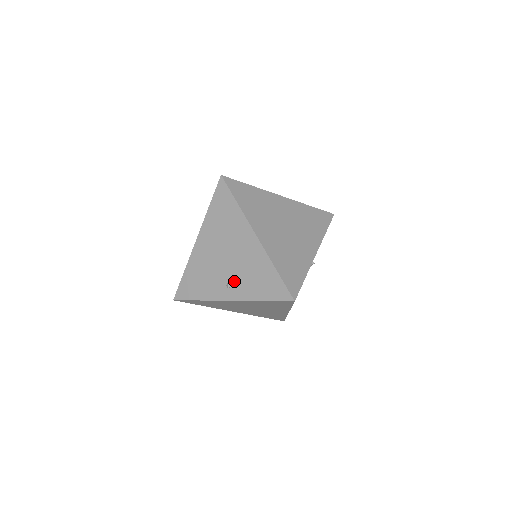
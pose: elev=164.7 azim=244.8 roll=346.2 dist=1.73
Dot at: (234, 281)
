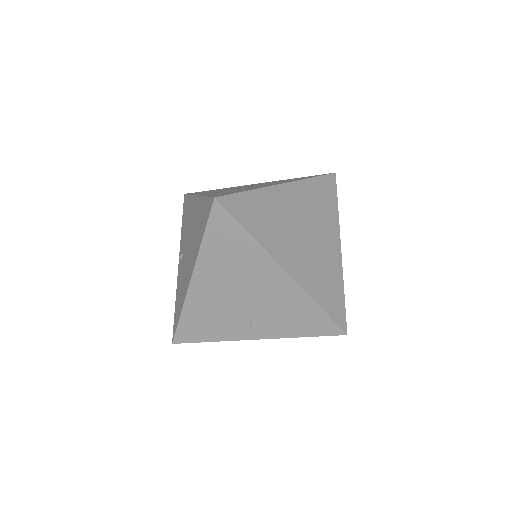
Dot at: (259, 320)
